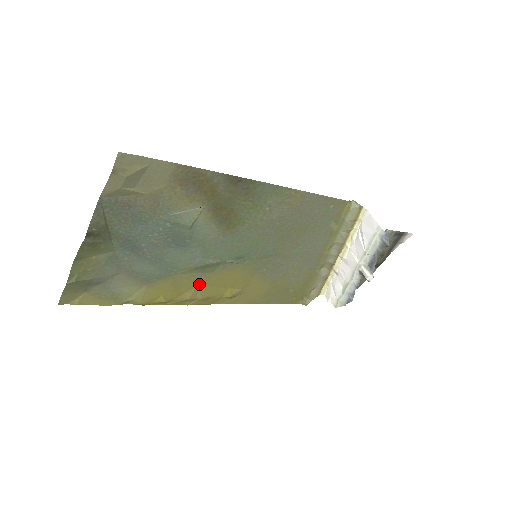
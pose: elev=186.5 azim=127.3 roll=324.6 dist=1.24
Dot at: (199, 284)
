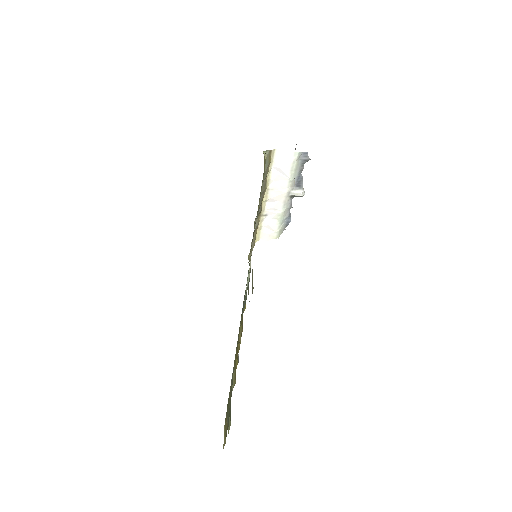
Dot at: occluded
